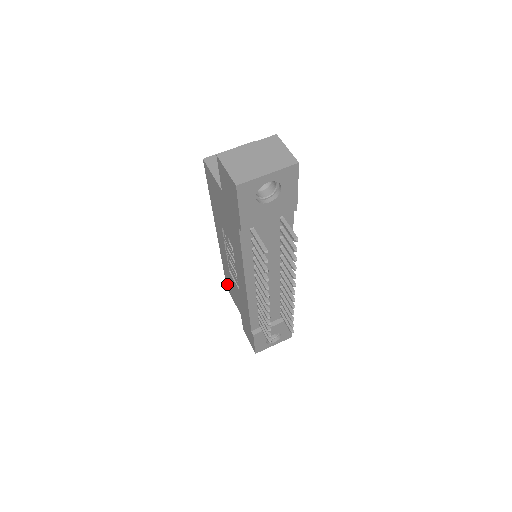
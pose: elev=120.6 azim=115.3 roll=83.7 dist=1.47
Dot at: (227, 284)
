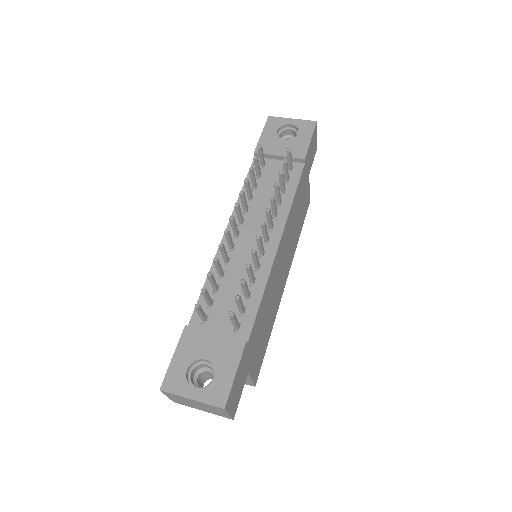
Dot at: occluded
